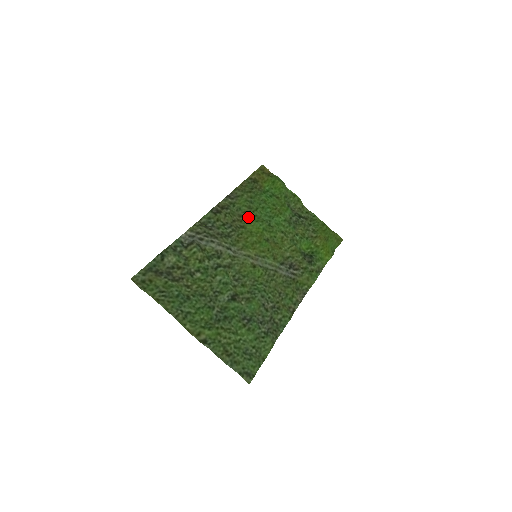
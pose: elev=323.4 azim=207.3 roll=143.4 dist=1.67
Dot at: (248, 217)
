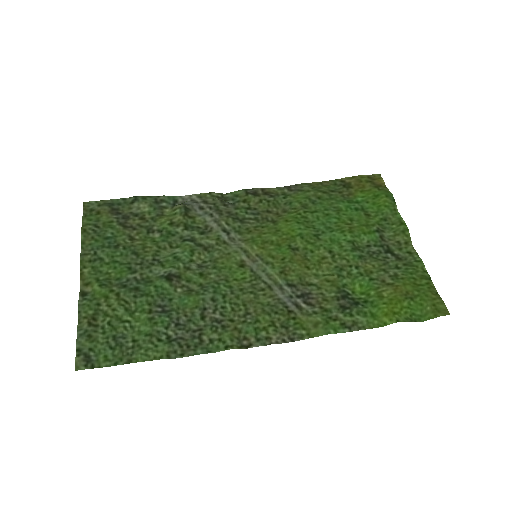
Dot at: (292, 215)
